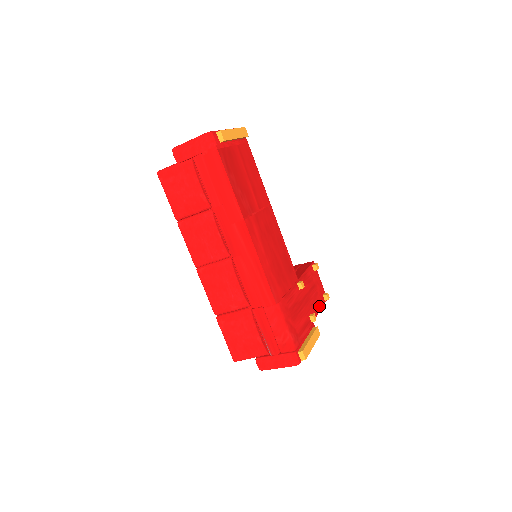
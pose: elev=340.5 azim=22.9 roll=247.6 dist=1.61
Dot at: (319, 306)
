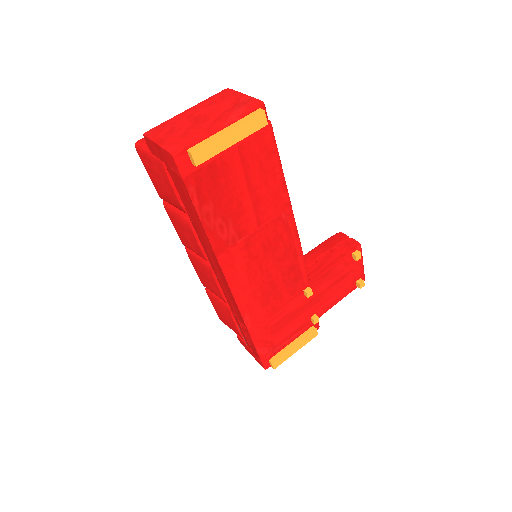
Dot at: (340, 297)
